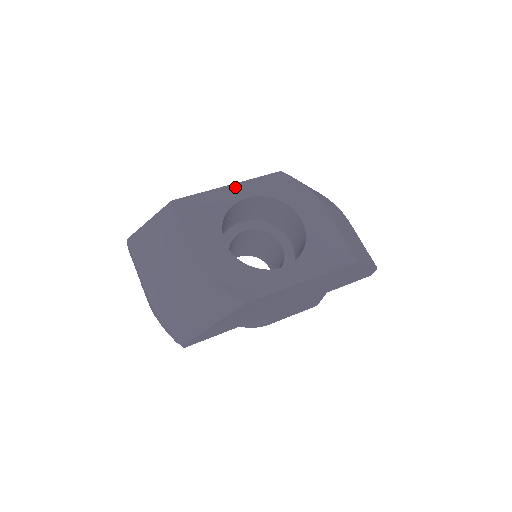
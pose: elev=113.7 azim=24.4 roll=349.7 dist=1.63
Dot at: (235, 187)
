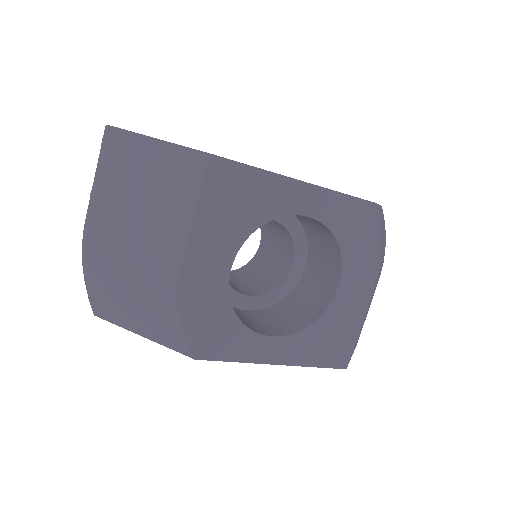
Dot at: (306, 189)
